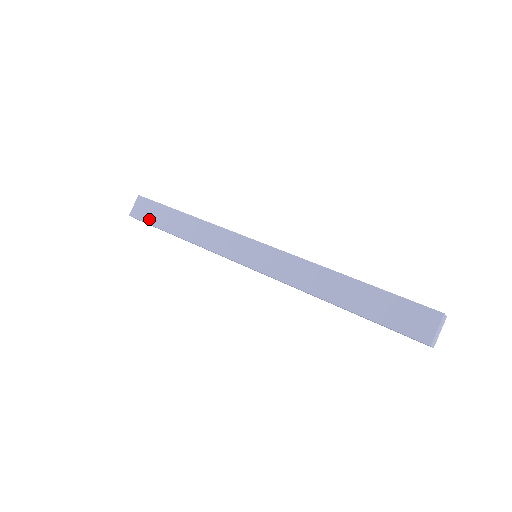
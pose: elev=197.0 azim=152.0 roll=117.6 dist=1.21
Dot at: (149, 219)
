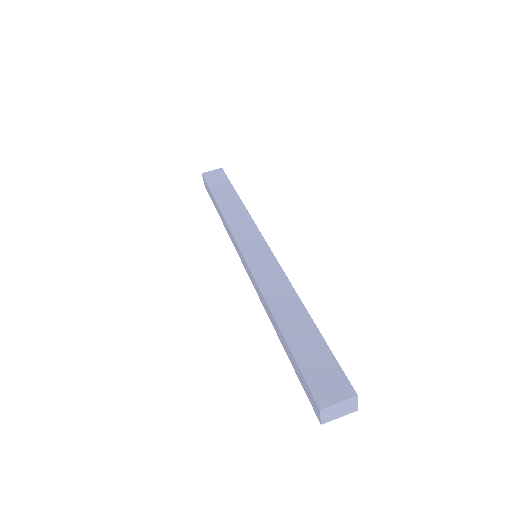
Dot at: (212, 183)
